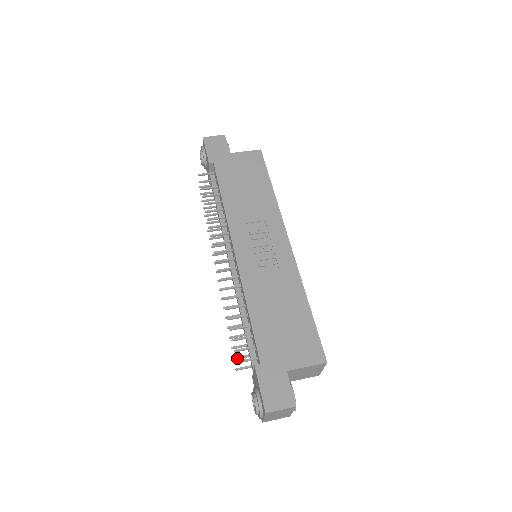
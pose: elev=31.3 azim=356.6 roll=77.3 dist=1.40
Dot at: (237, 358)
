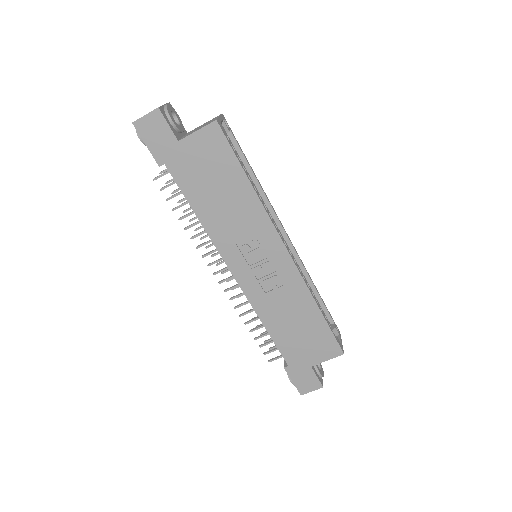
Dot at: occluded
